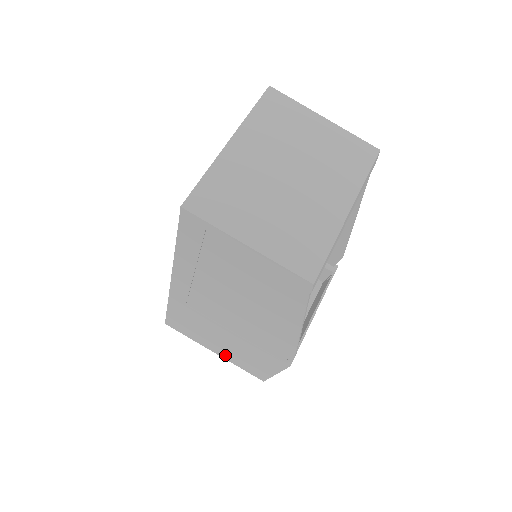
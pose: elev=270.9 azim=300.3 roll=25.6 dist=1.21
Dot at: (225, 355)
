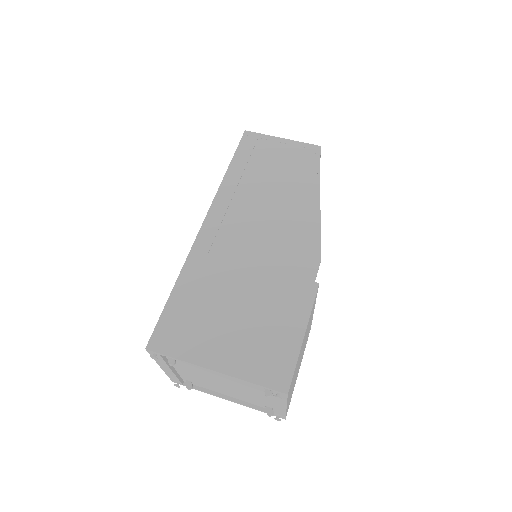
Dot at: (233, 358)
